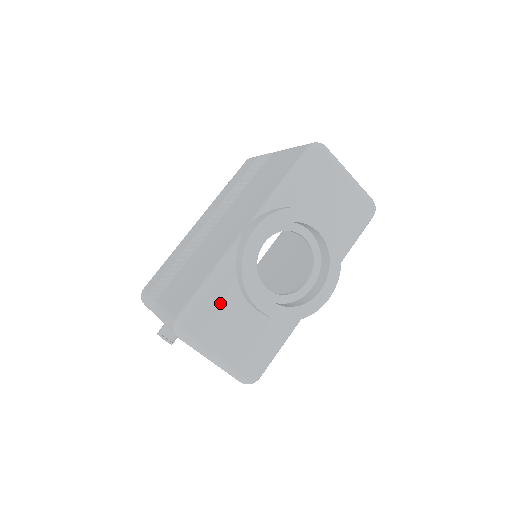
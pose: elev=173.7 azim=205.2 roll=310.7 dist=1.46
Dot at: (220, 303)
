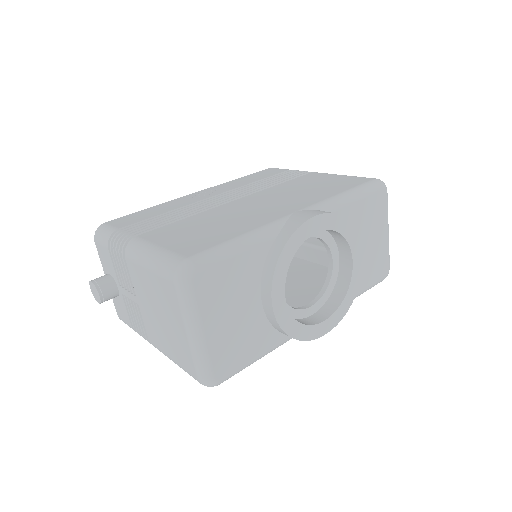
Dot at: (238, 272)
